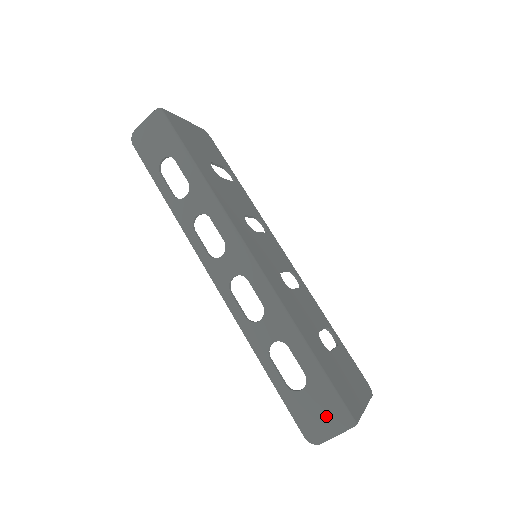
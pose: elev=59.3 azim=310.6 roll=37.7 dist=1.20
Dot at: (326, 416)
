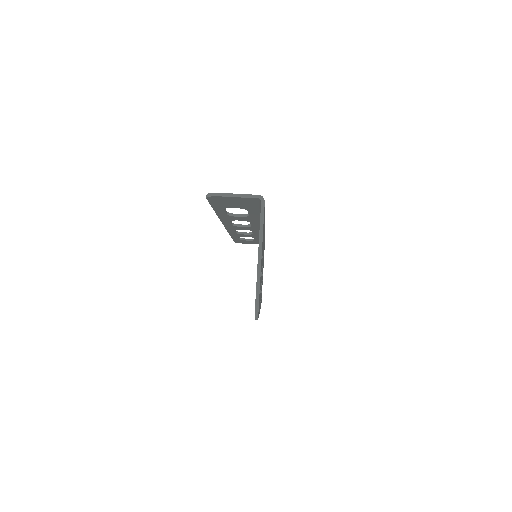
Dot at: occluded
